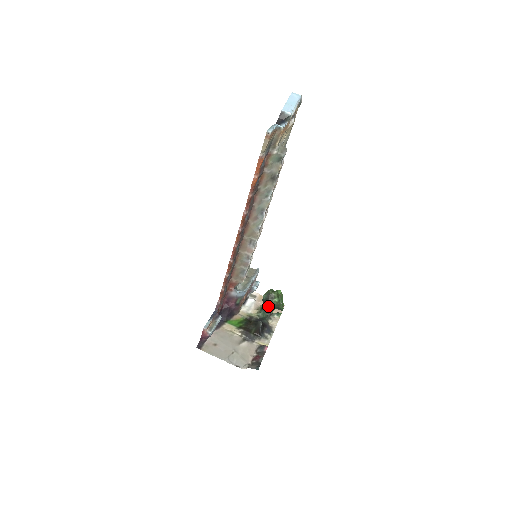
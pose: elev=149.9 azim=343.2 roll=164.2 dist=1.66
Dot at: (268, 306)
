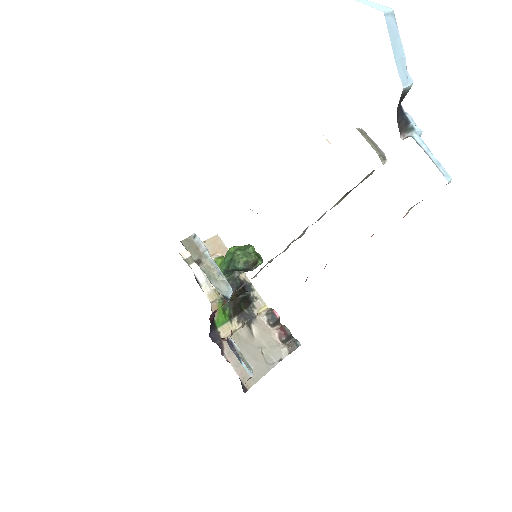
Dot at: occluded
